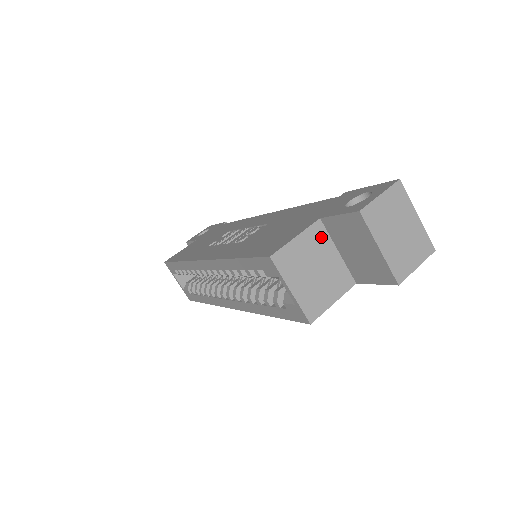
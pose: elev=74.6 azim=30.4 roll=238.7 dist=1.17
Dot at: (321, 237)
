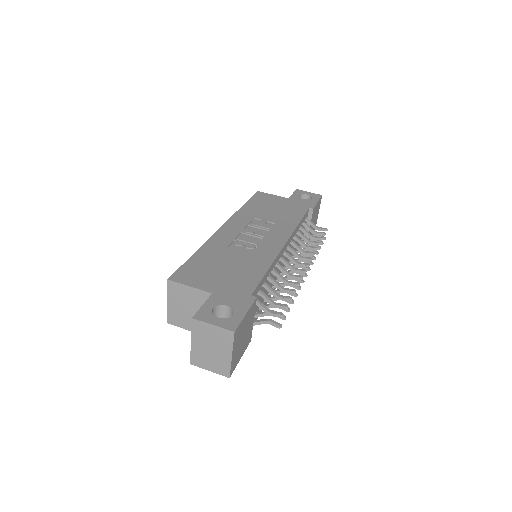
Dot at: occluded
